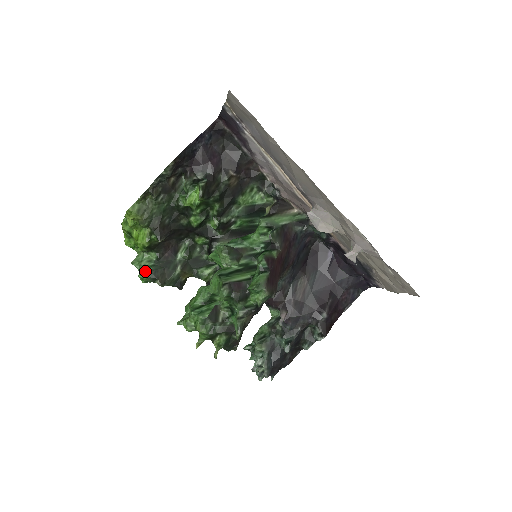
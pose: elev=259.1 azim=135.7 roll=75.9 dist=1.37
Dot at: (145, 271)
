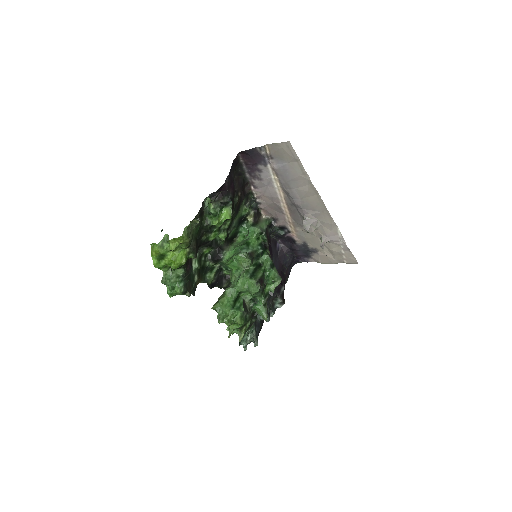
Dot at: (178, 287)
